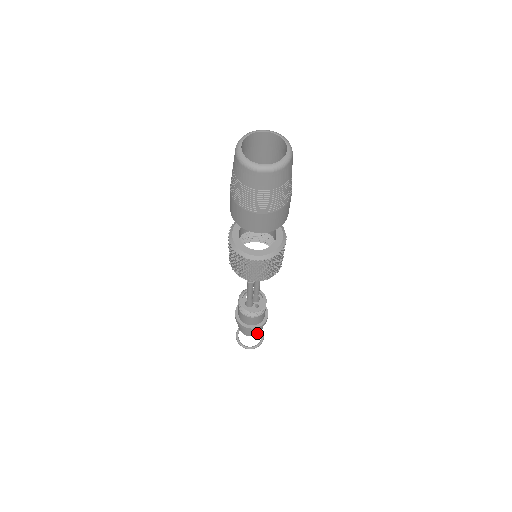
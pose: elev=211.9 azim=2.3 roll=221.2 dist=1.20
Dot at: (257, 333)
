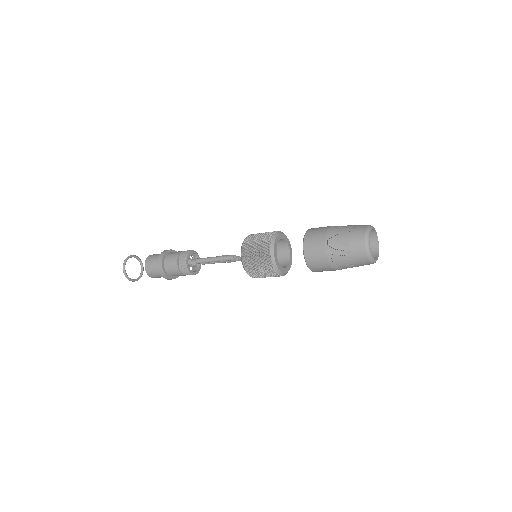
Dot at: (154, 277)
